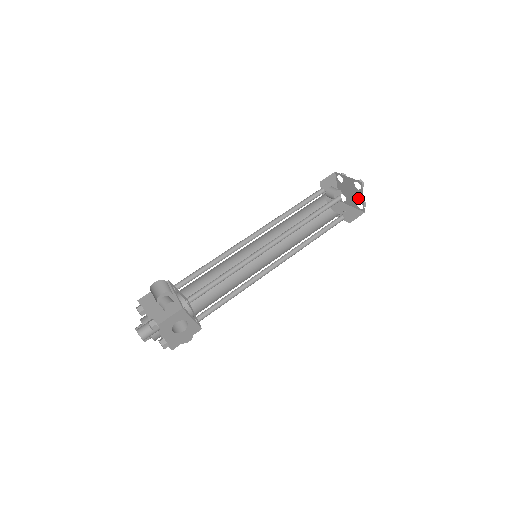
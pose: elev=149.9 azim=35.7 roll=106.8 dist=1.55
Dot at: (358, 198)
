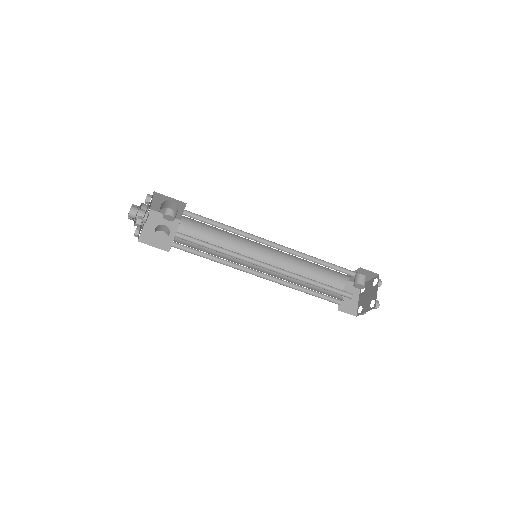
Dot at: (365, 306)
